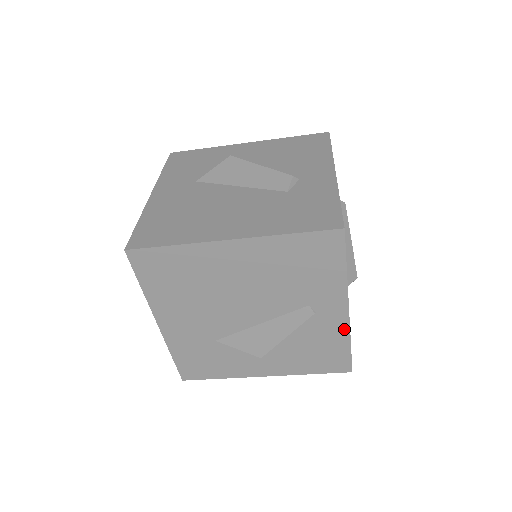
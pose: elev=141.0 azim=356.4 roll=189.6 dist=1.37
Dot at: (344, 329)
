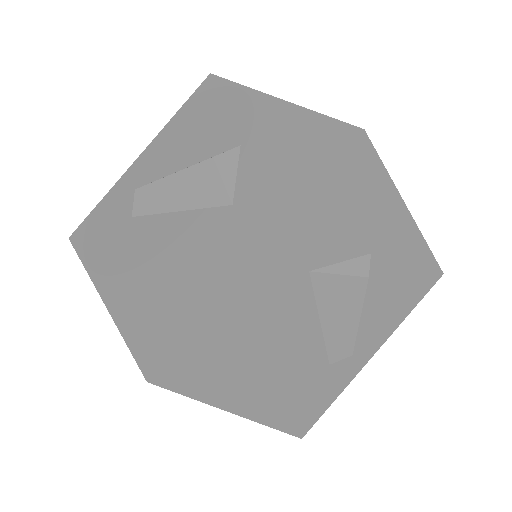
Dot at: occluded
